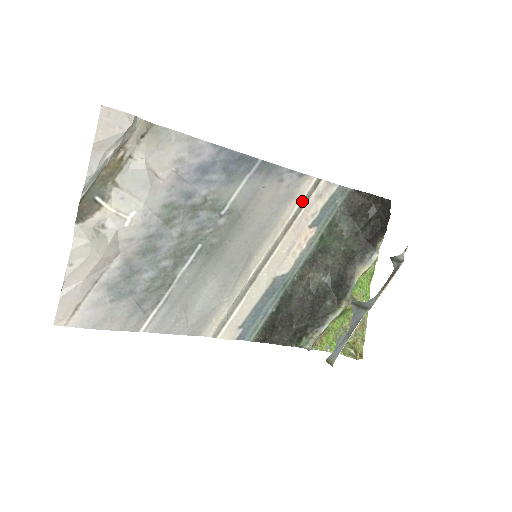
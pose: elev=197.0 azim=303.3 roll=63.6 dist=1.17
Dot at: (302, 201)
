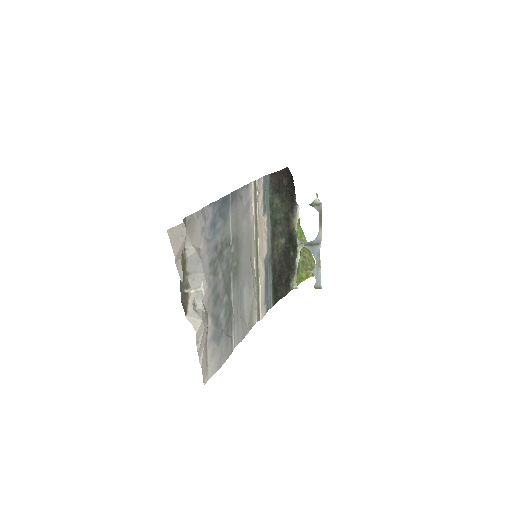
Dot at: (254, 202)
